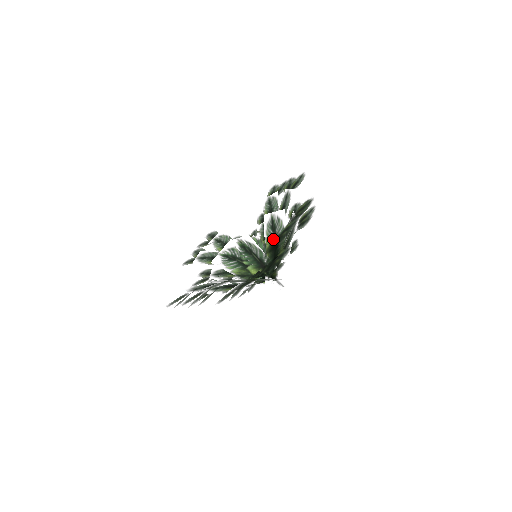
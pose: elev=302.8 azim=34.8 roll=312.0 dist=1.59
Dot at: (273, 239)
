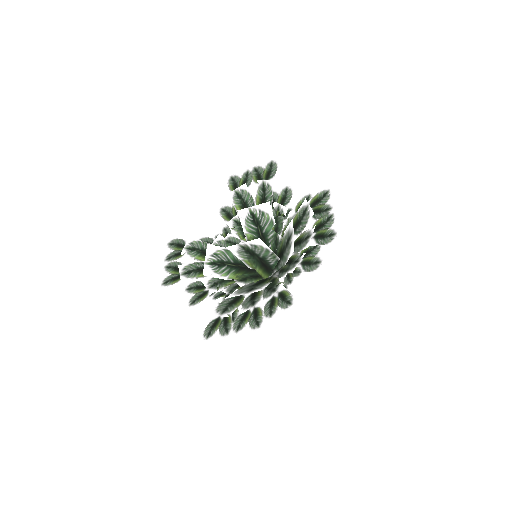
Dot at: (310, 239)
